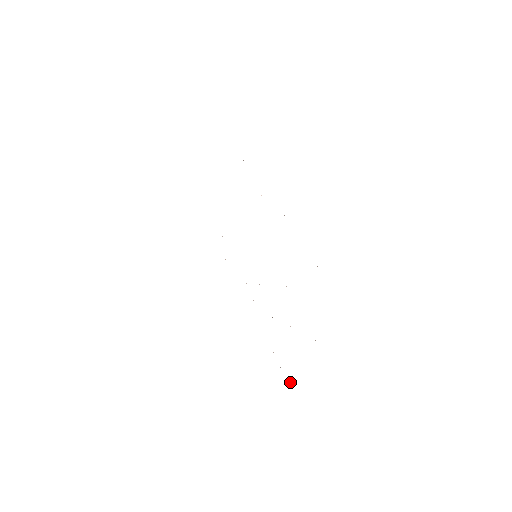
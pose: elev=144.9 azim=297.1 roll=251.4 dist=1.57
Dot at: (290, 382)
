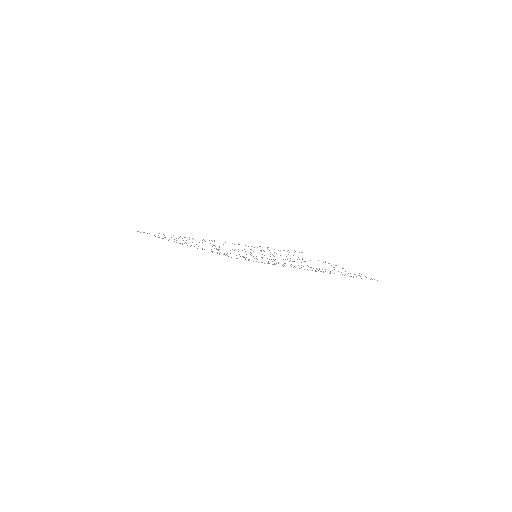
Dot at: occluded
